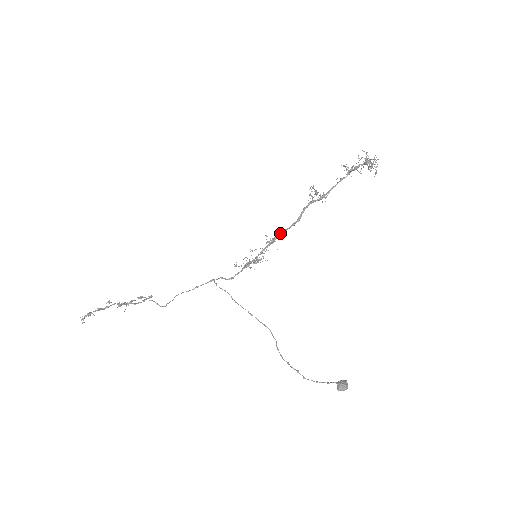
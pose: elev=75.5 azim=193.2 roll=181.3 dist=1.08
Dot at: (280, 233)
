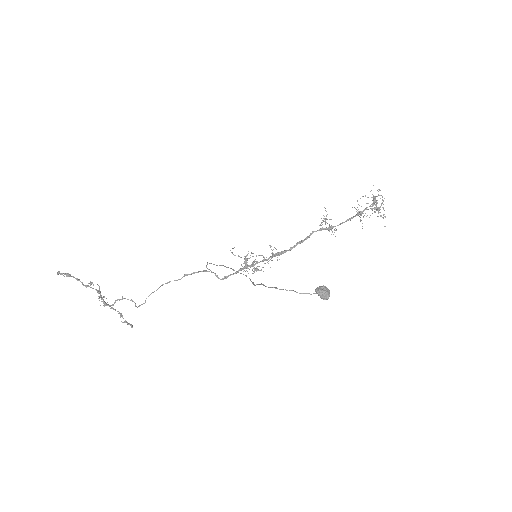
Dot at: (285, 250)
